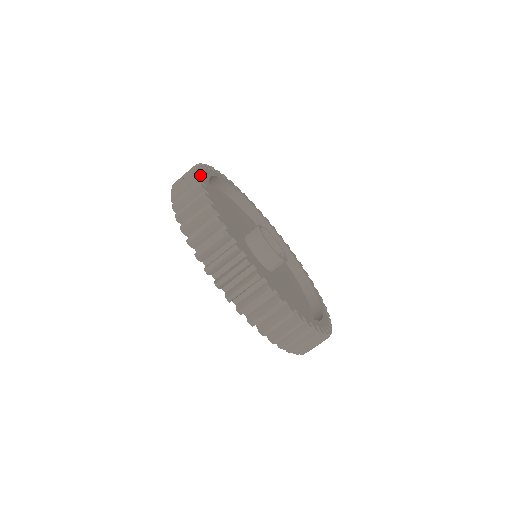
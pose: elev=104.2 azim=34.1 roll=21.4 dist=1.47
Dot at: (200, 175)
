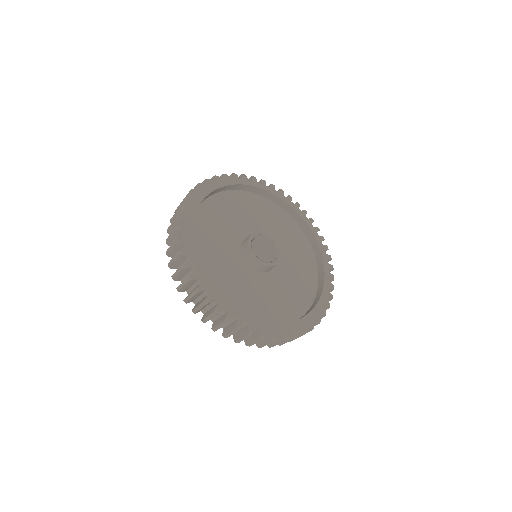
Dot at: (189, 268)
